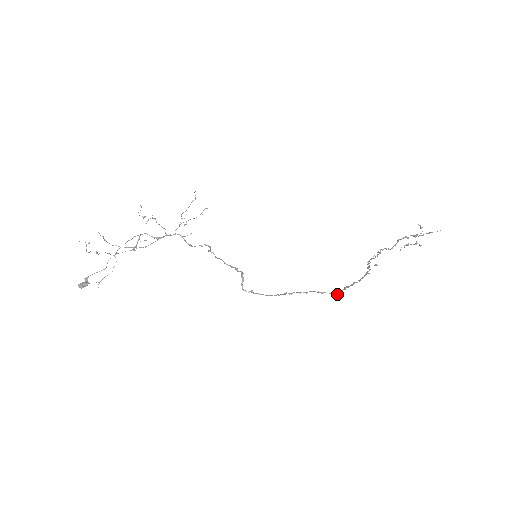
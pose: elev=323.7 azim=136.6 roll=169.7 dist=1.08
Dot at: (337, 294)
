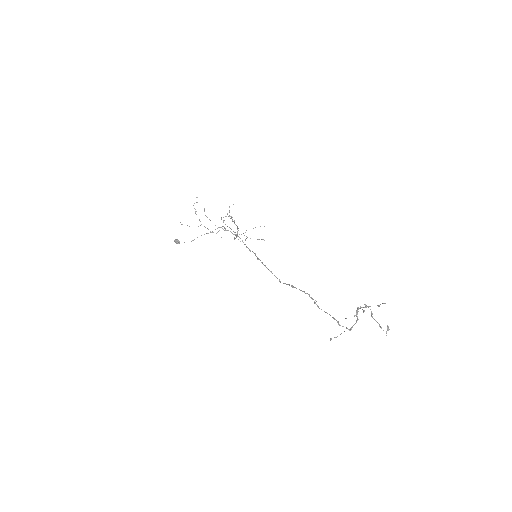
Dot at: (265, 265)
